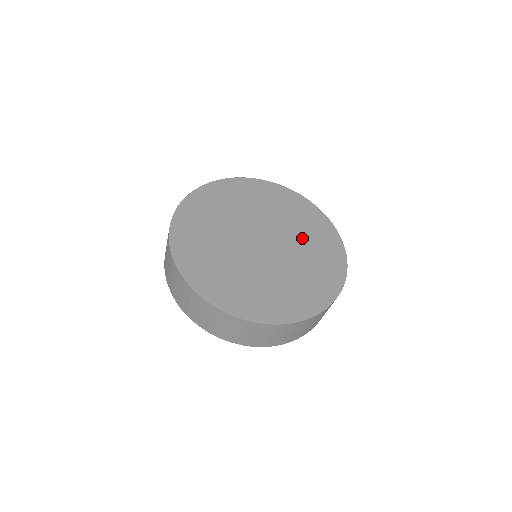
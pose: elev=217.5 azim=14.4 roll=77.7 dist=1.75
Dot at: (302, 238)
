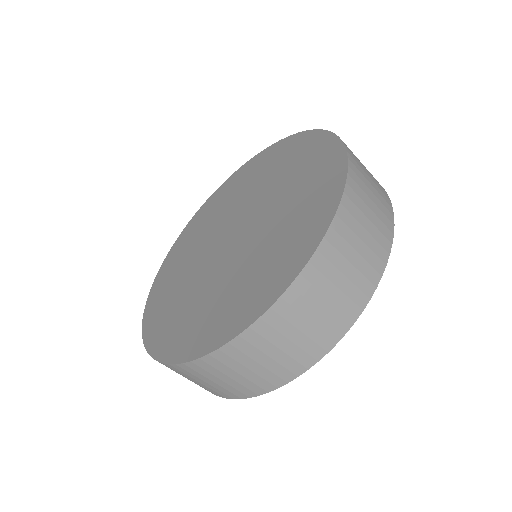
Dot at: (280, 185)
